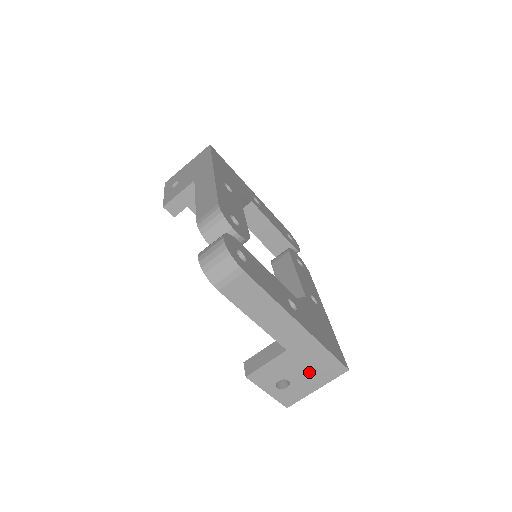
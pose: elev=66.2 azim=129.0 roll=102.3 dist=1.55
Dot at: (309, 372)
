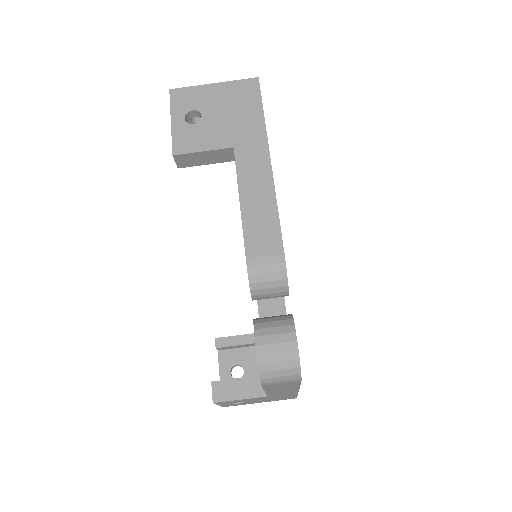
Dot at: occluded
